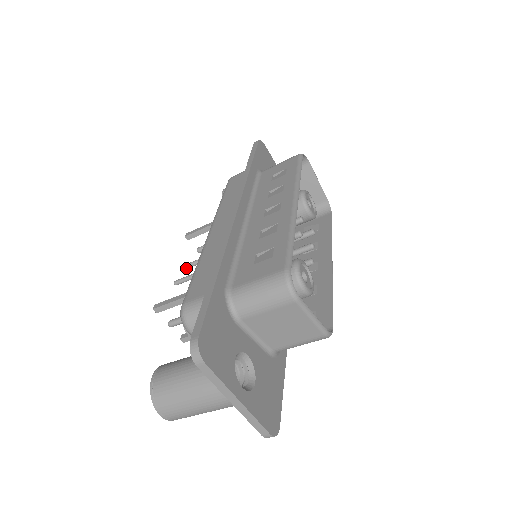
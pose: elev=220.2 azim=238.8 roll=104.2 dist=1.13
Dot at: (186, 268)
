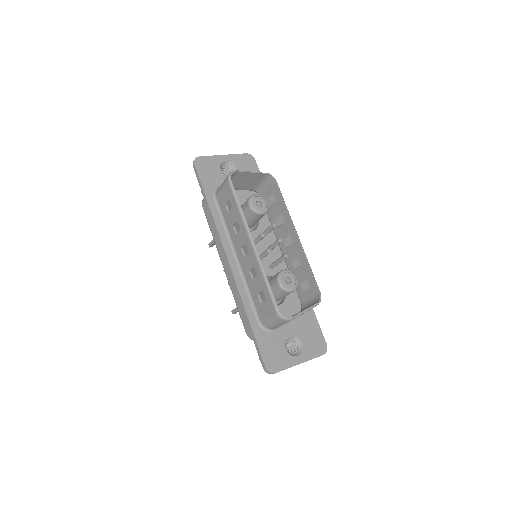
Dot at: occluded
